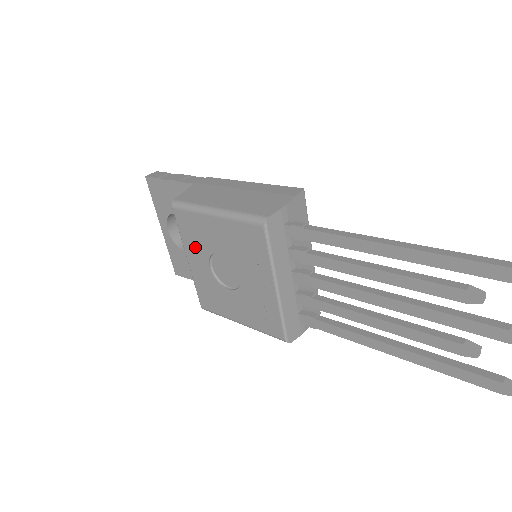
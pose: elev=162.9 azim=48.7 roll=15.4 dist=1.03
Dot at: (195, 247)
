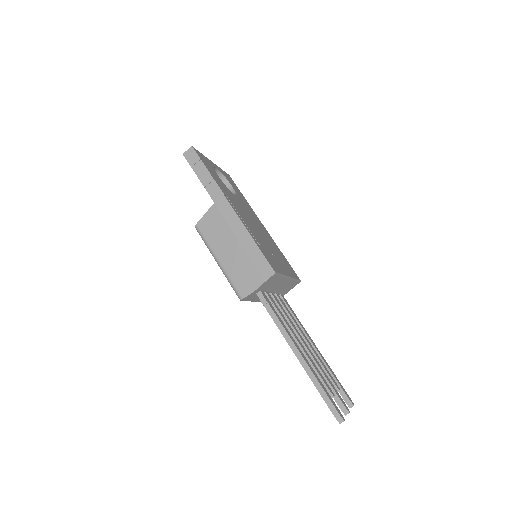
Dot at: occluded
